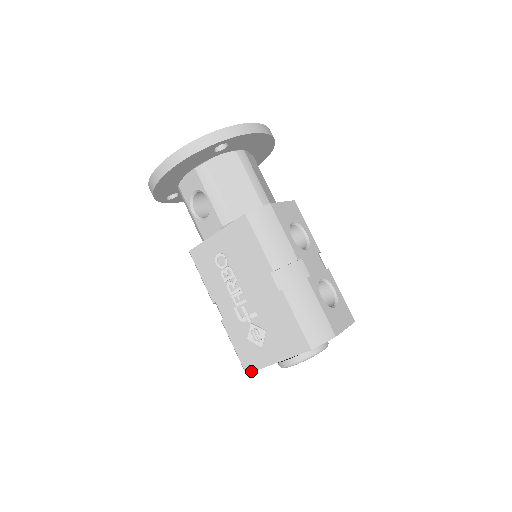
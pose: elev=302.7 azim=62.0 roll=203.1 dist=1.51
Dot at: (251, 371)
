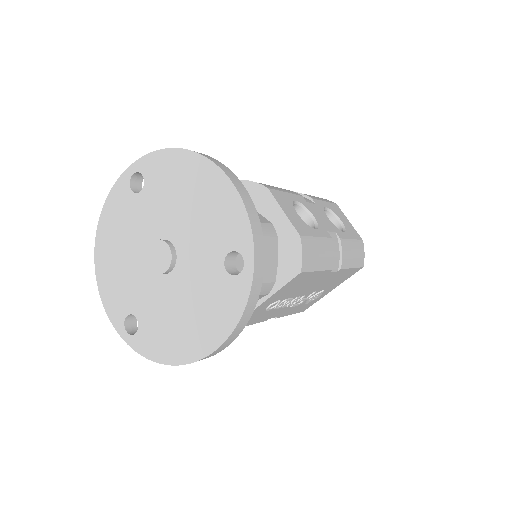
Dot at: occluded
